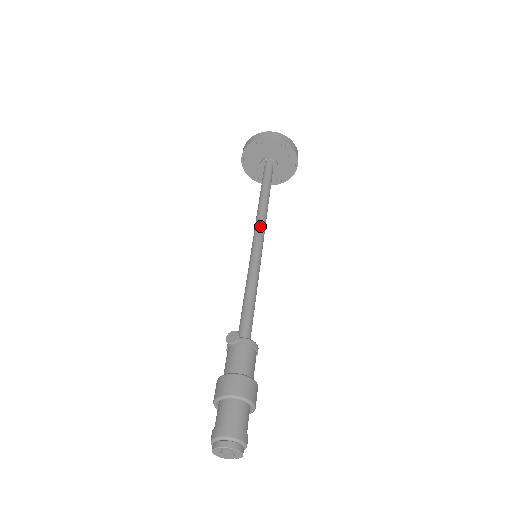
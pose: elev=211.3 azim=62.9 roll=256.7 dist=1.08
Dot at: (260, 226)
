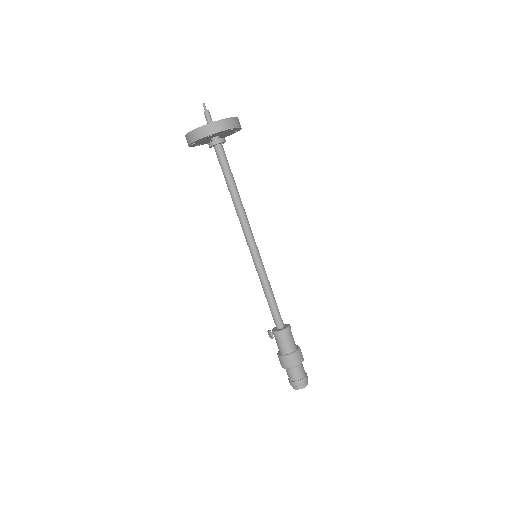
Dot at: (244, 230)
